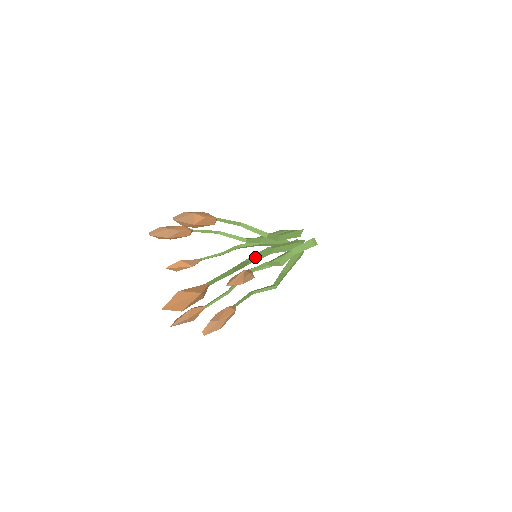
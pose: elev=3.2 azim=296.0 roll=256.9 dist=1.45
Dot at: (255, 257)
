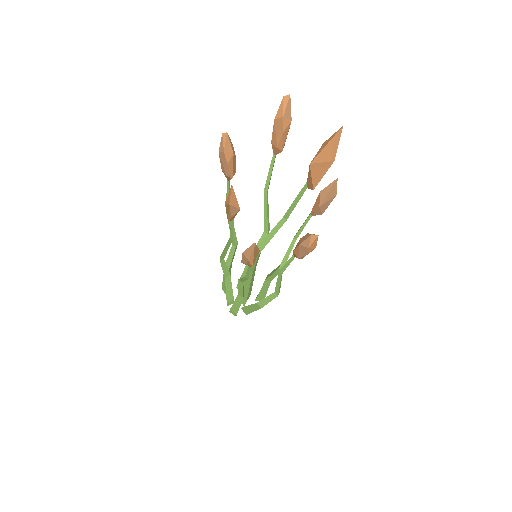
Dot at: occluded
